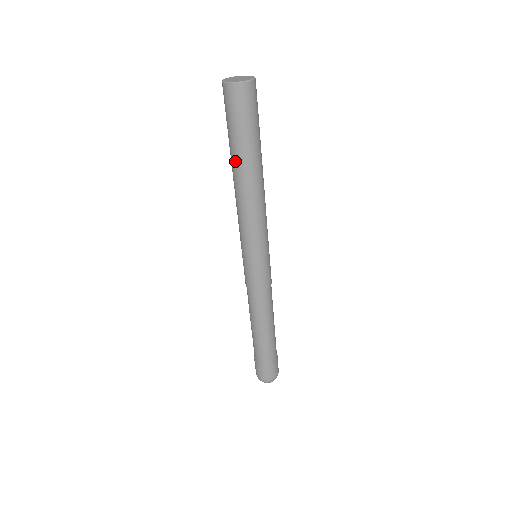
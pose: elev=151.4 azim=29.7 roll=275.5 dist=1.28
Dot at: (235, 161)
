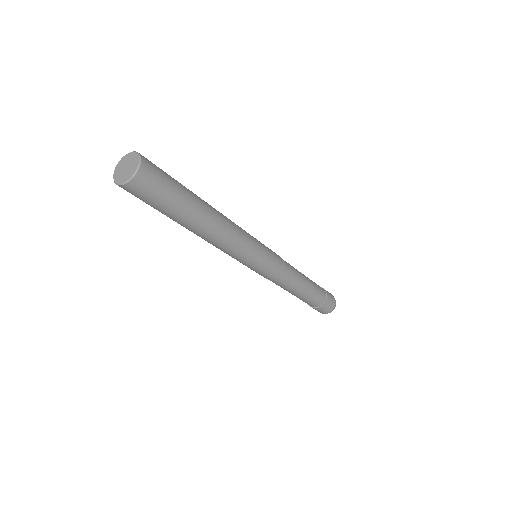
Dot at: (183, 224)
